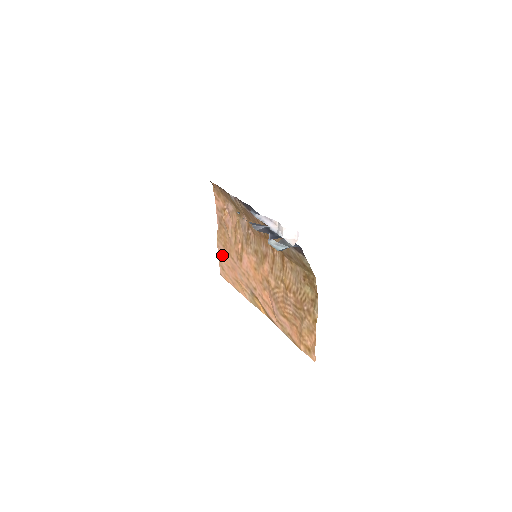
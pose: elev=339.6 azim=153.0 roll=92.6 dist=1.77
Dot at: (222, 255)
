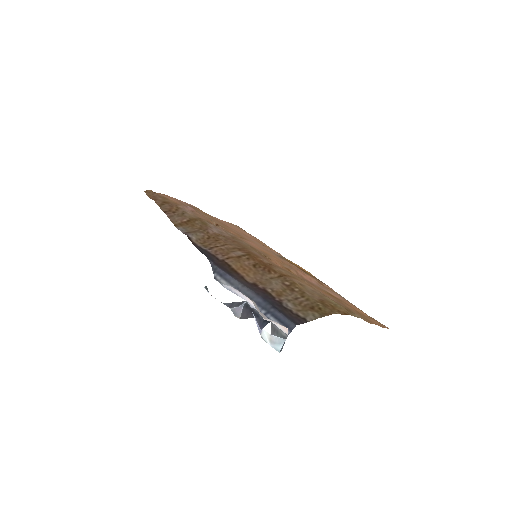
Dot at: occluded
